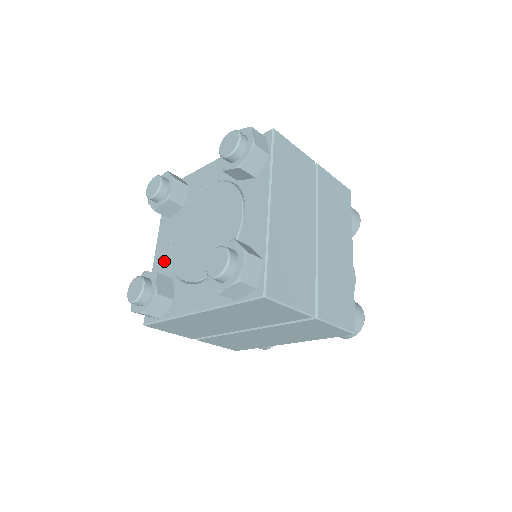
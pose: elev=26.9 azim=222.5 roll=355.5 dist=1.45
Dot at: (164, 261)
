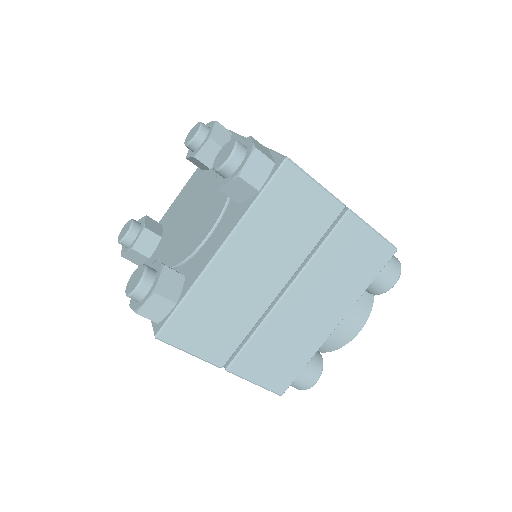
Dot at: occluded
